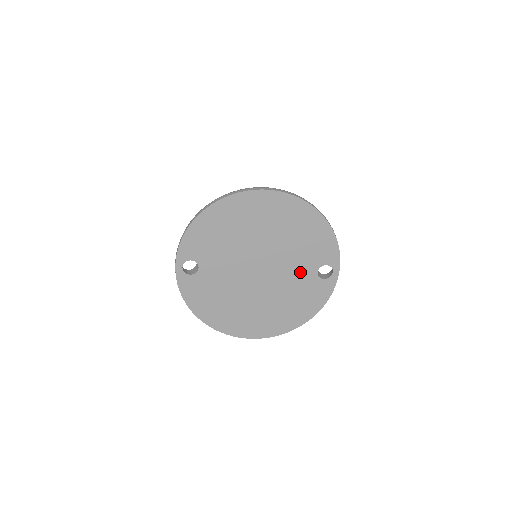
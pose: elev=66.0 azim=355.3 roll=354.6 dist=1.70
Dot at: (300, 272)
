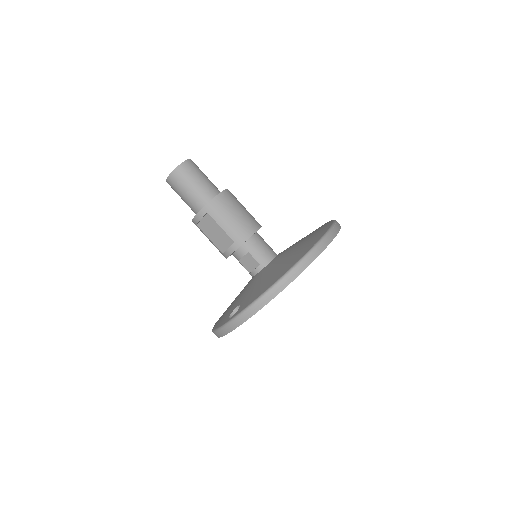
Dot at: occluded
